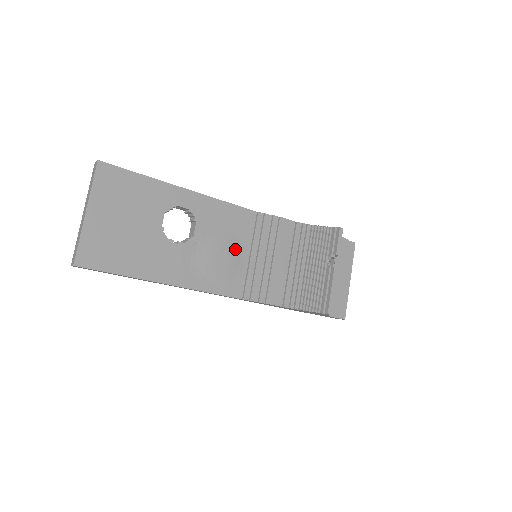
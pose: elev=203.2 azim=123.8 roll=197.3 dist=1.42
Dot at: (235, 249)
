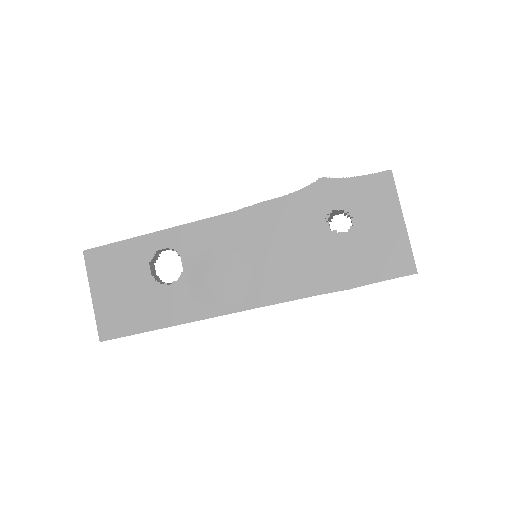
Dot at: (230, 261)
